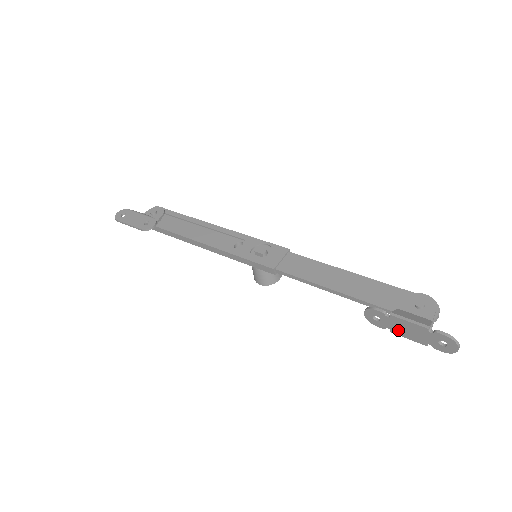
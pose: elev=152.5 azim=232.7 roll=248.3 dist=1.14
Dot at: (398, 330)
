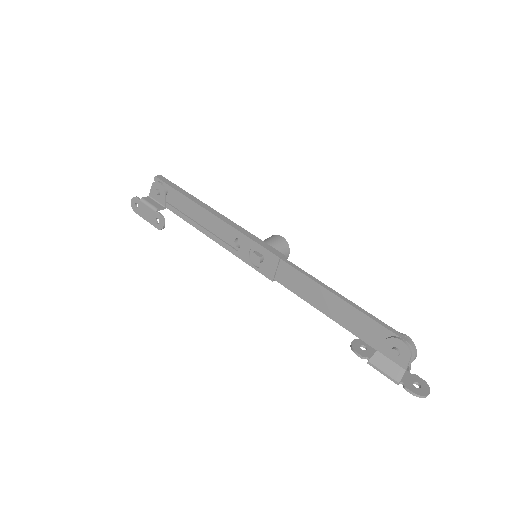
Dot at: occluded
